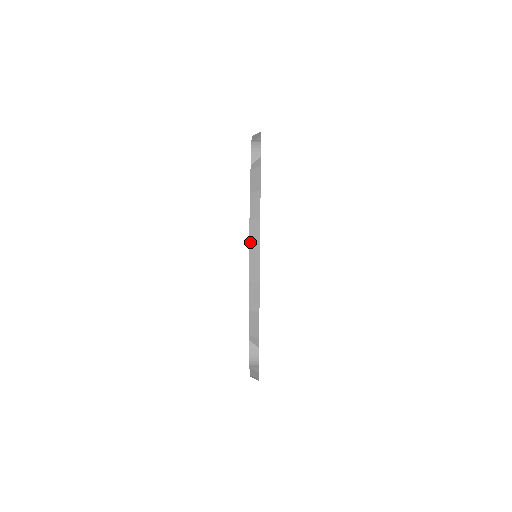
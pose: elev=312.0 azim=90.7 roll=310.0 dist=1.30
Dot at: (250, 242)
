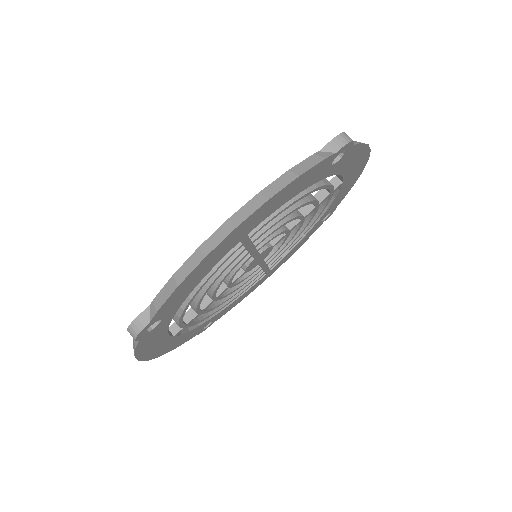
Dot at: occluded
